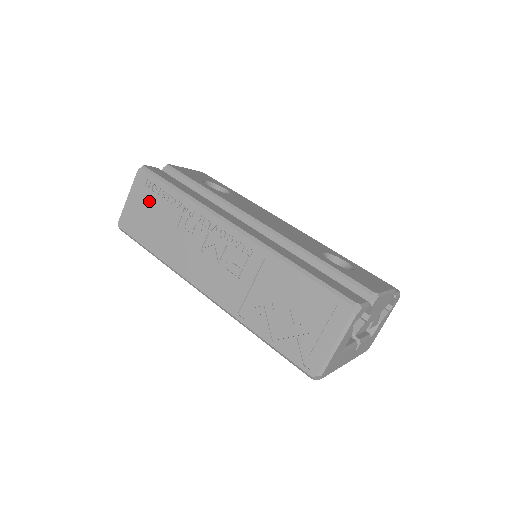
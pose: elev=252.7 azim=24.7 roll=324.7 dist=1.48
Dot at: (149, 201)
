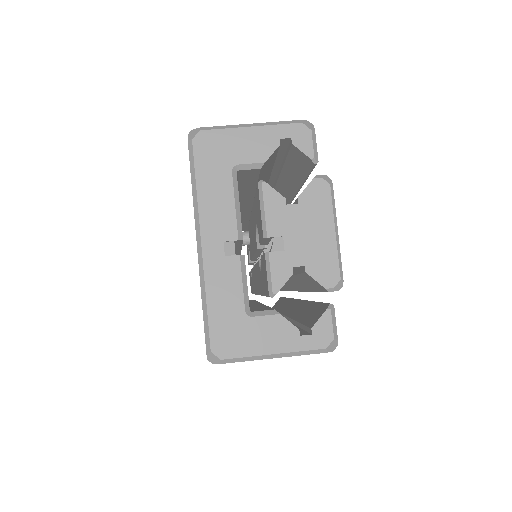
Dot at: occluded
